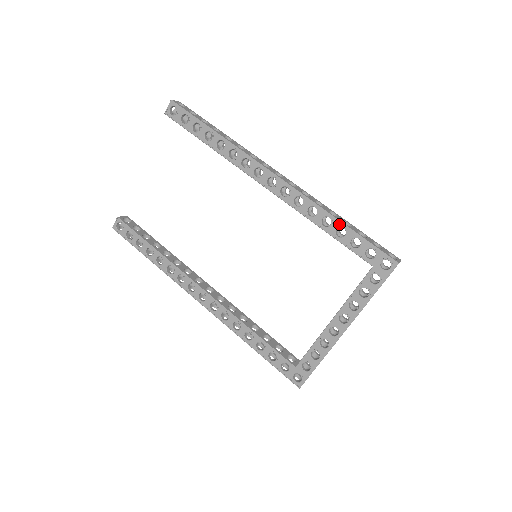
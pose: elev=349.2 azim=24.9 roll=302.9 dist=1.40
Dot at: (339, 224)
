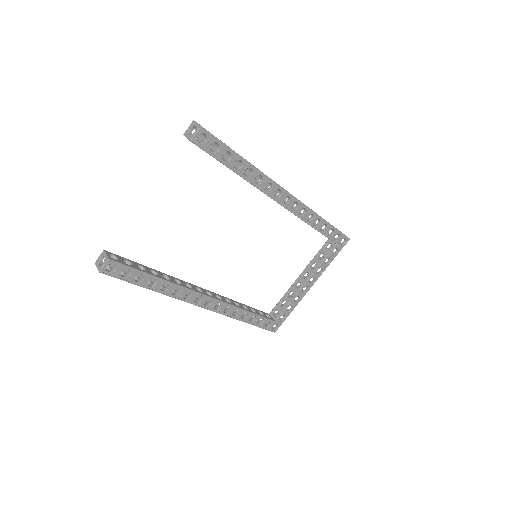
Dot at: (325, 223)
